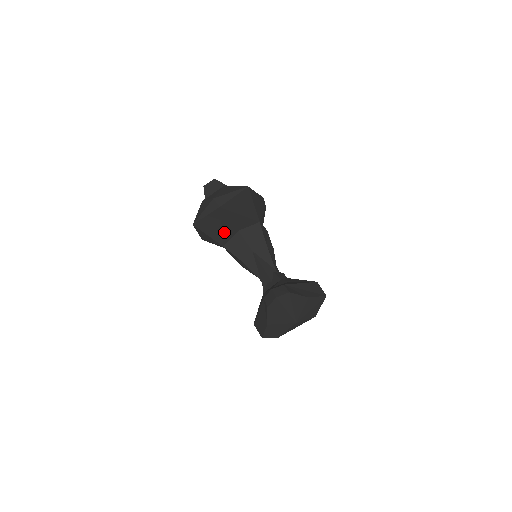
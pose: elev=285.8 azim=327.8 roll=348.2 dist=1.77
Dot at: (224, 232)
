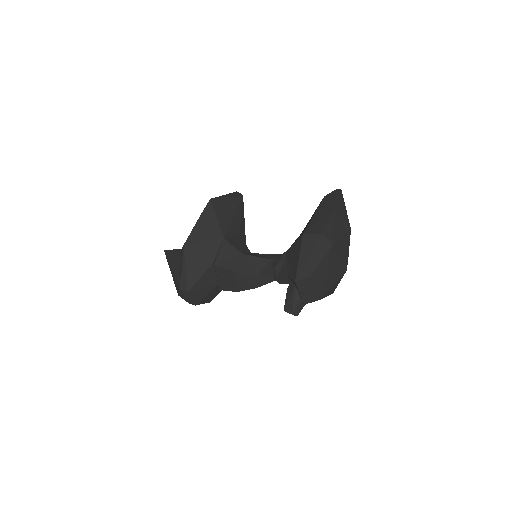
Dot at: (232, 223)
